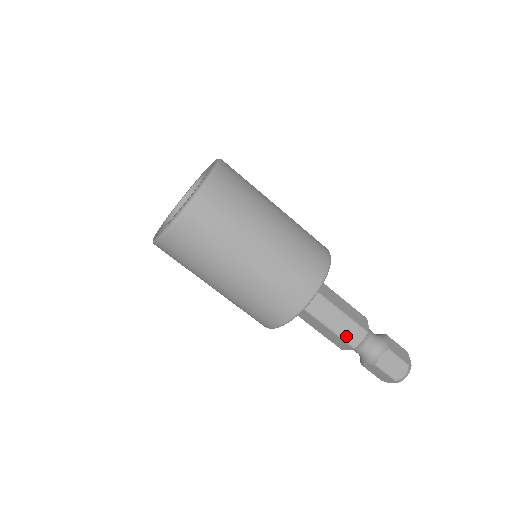
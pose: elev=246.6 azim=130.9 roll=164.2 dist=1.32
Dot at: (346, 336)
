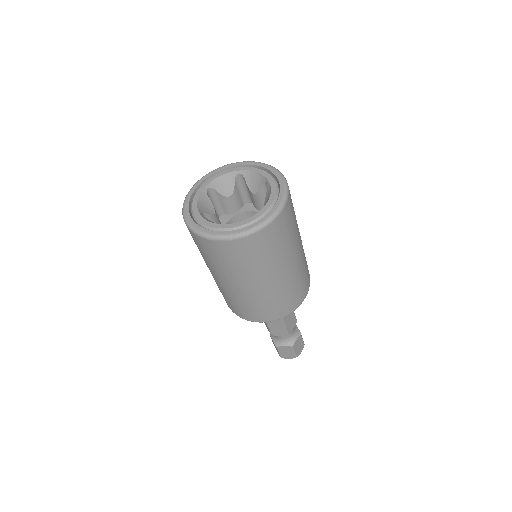
Dot at: (272, 329)
